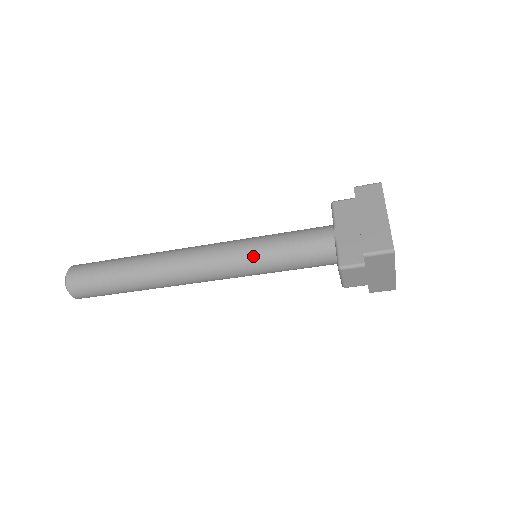
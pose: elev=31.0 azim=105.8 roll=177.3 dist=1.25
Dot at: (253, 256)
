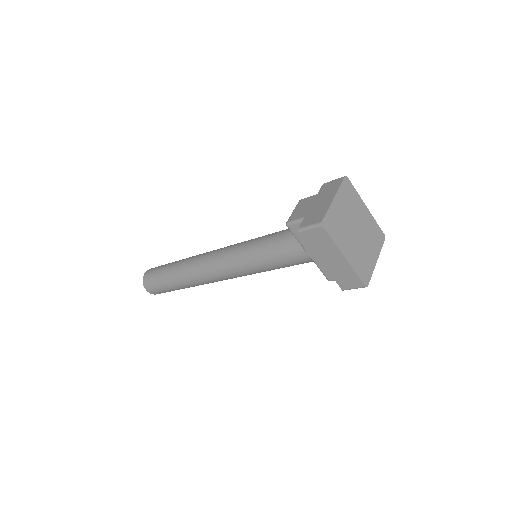
Dot at: occluded
